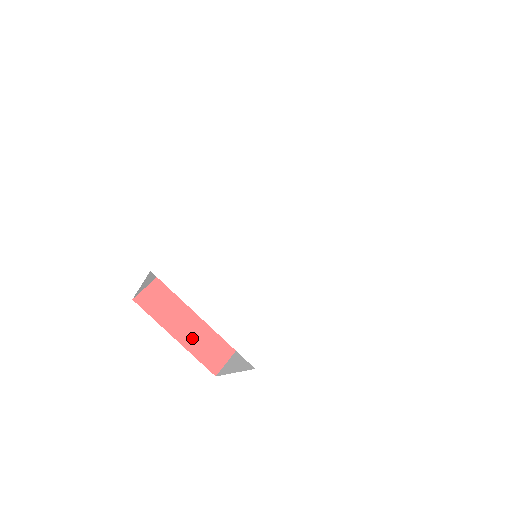
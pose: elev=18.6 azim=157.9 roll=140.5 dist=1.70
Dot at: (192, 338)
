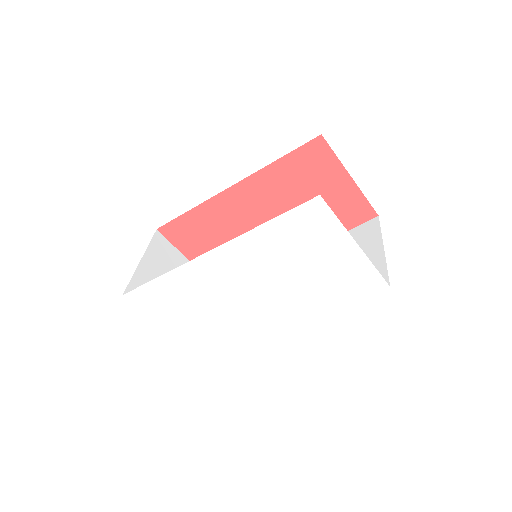
Dot at: occluded
